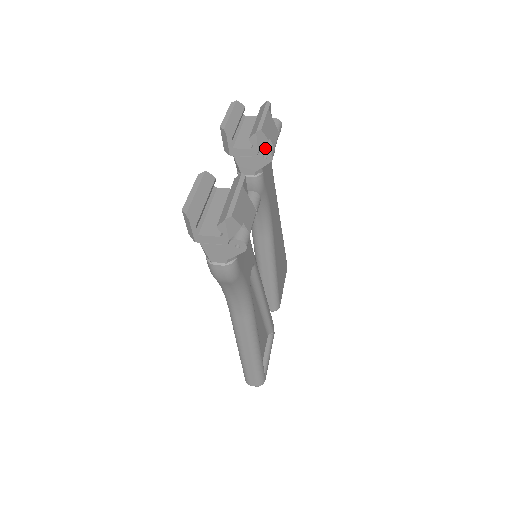
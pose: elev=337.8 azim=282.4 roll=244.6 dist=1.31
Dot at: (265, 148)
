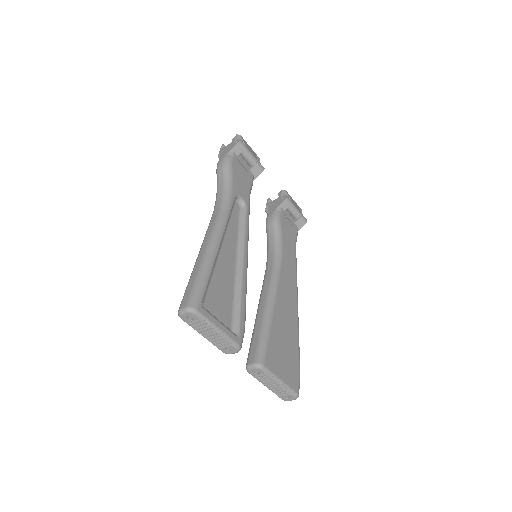
Dot at: occluded
